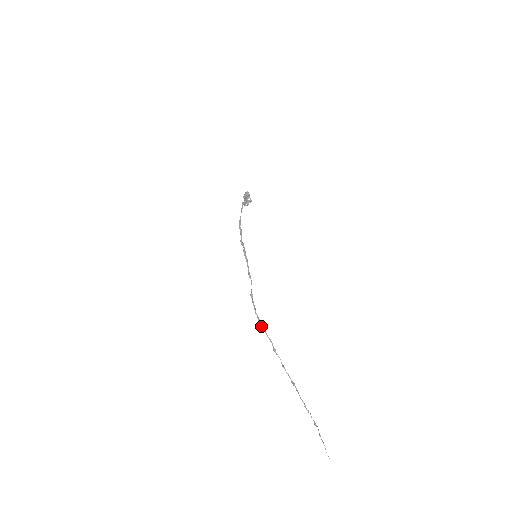
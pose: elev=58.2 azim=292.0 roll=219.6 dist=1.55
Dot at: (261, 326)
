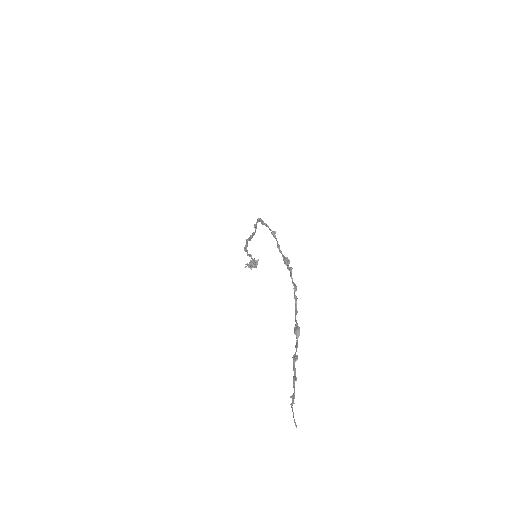
Dot at: (263, 222)
